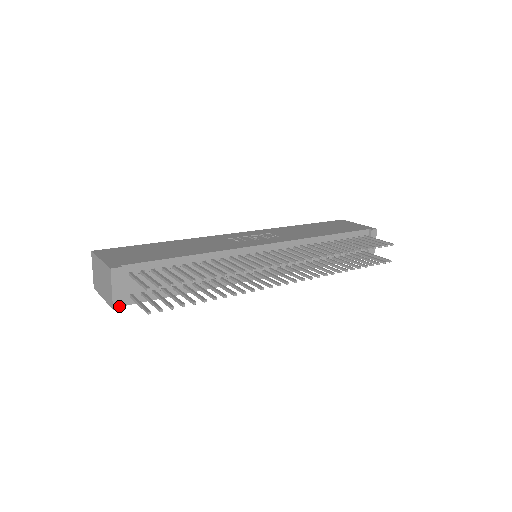
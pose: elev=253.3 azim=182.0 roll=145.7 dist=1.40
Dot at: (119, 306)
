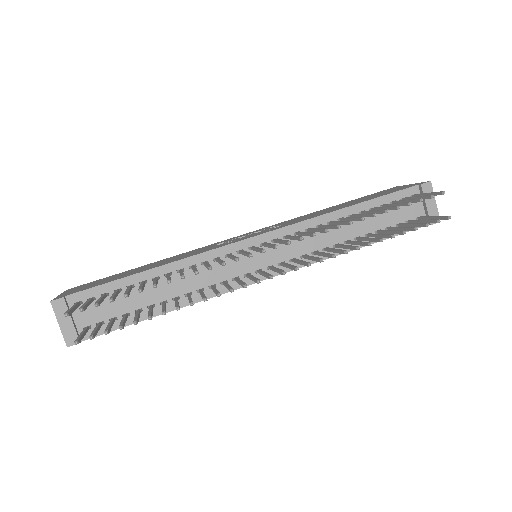
Dot at: (73, 342)
